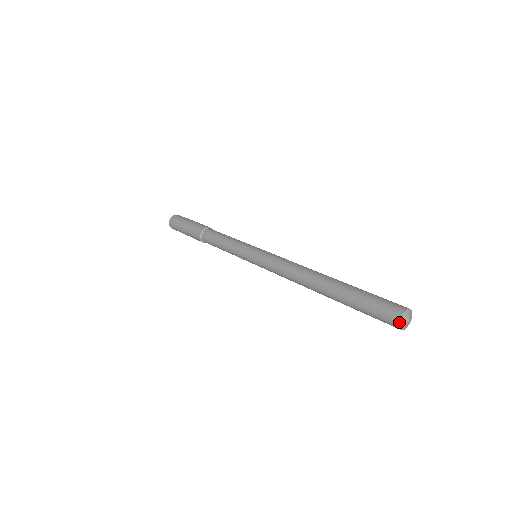
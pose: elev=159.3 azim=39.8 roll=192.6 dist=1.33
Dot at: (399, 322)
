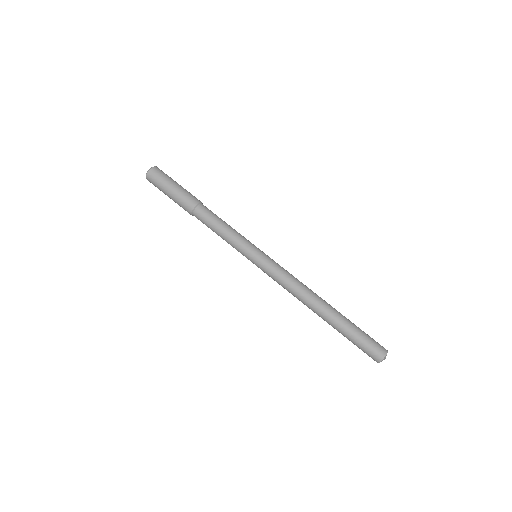
Dot at: occluded
